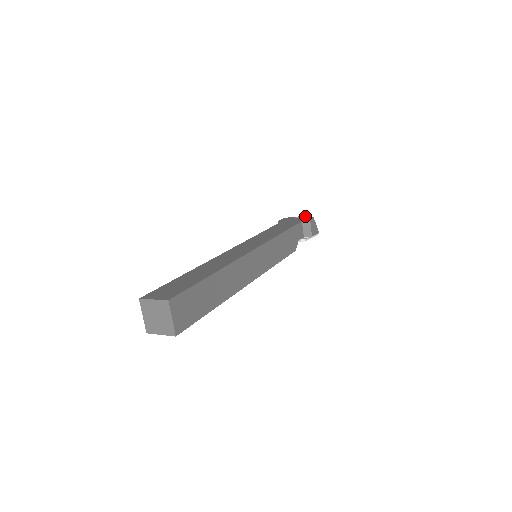
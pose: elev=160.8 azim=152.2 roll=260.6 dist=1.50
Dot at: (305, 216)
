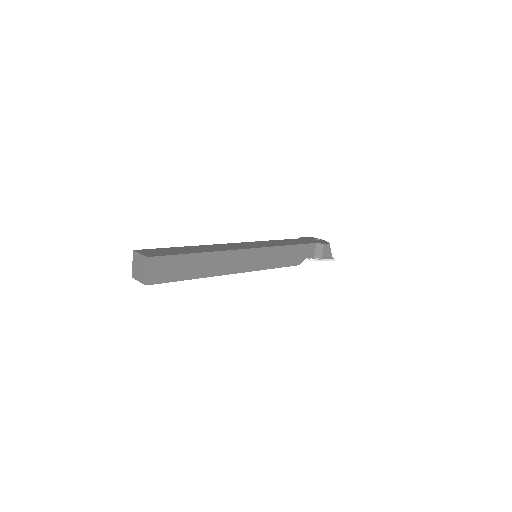
Dot at: occluded
